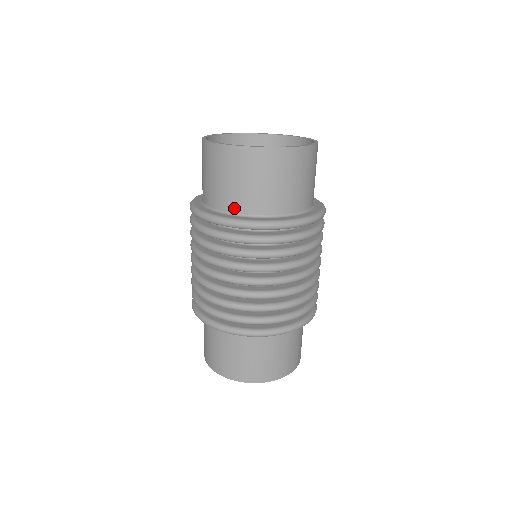
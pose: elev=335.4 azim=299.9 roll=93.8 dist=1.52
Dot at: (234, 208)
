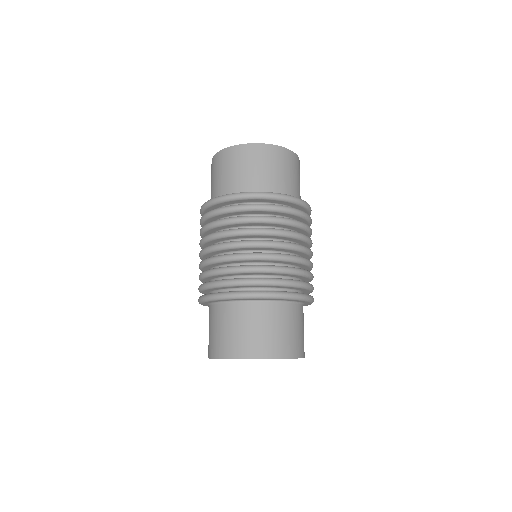
Dot at: (236, 190)
